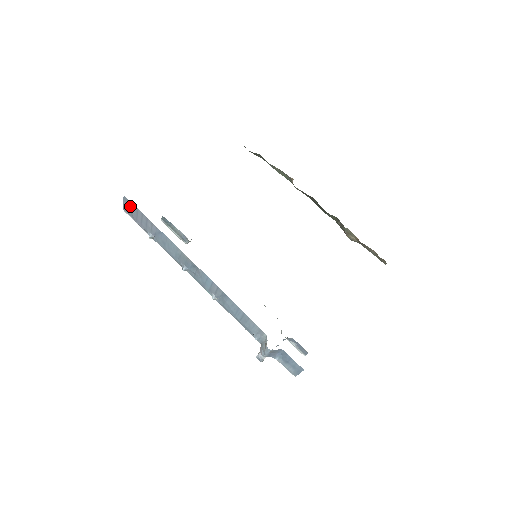
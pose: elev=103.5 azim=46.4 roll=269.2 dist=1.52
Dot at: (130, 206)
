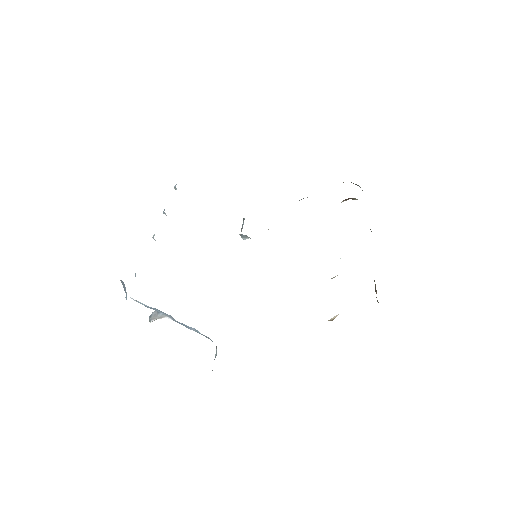
Dot at: occluded
